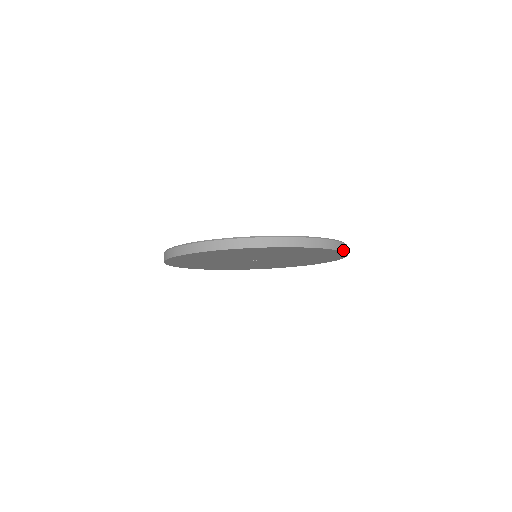
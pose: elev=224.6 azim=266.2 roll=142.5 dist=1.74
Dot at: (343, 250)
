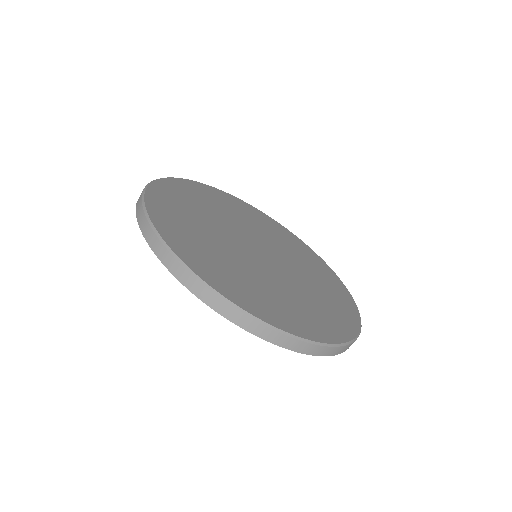
Dot at: occluded
